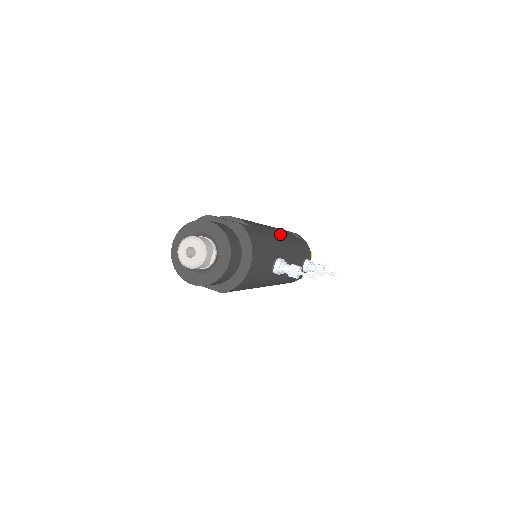
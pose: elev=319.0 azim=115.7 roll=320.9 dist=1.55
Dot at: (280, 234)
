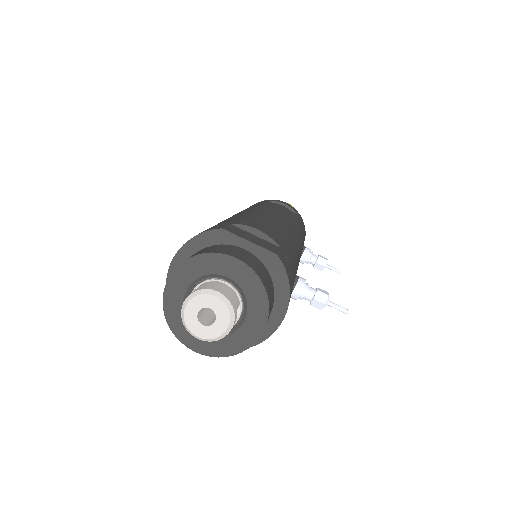
Dot at: (292, 229)
